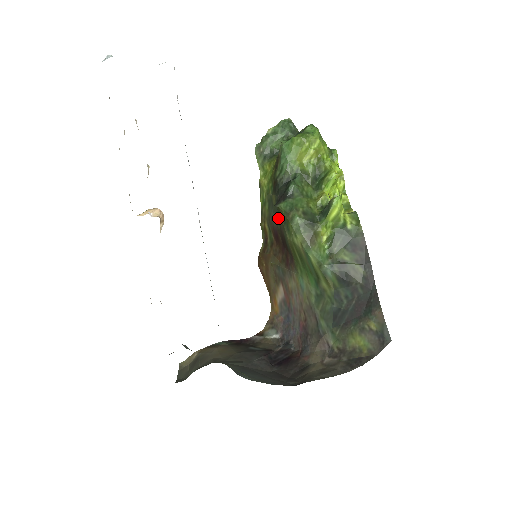
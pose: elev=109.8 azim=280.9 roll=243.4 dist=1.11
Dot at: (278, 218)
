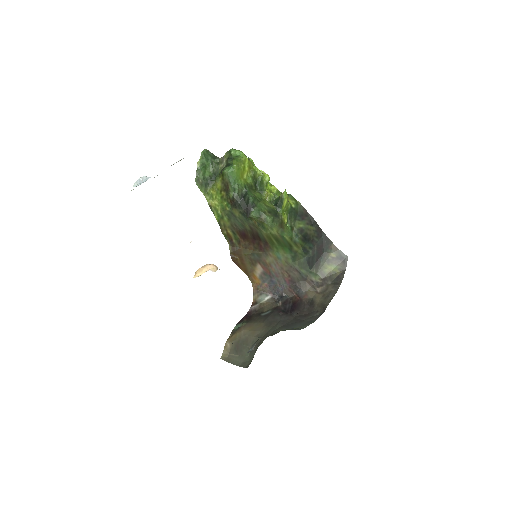
Dot at: (248, 224)
